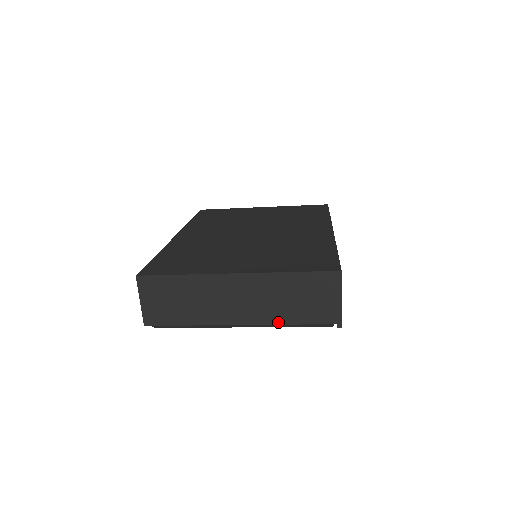
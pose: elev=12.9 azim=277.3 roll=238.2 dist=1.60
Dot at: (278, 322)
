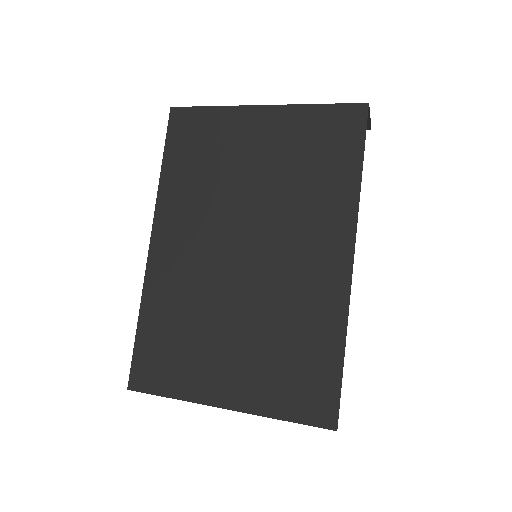
Dot at: occluded
